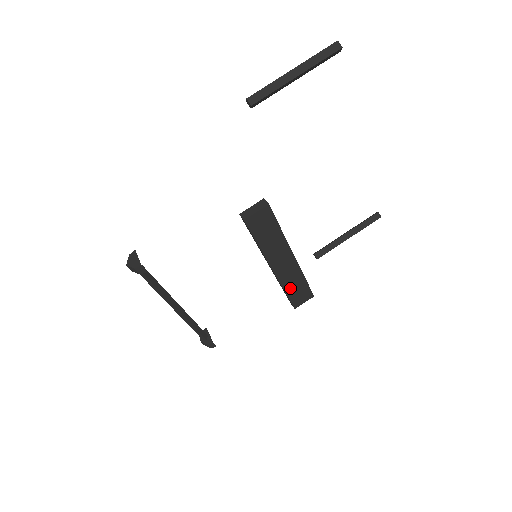
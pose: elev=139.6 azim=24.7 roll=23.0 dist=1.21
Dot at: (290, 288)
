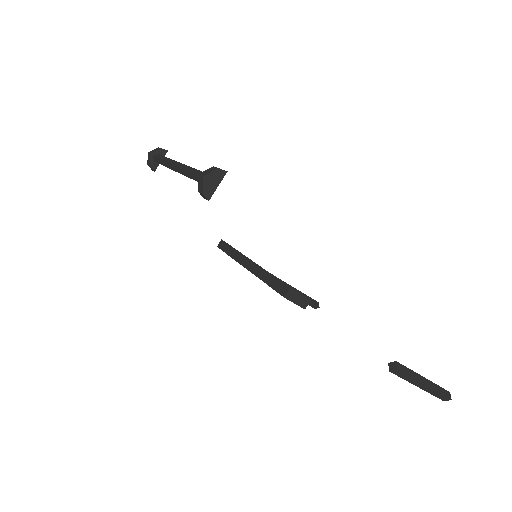
Dot at: occluded
